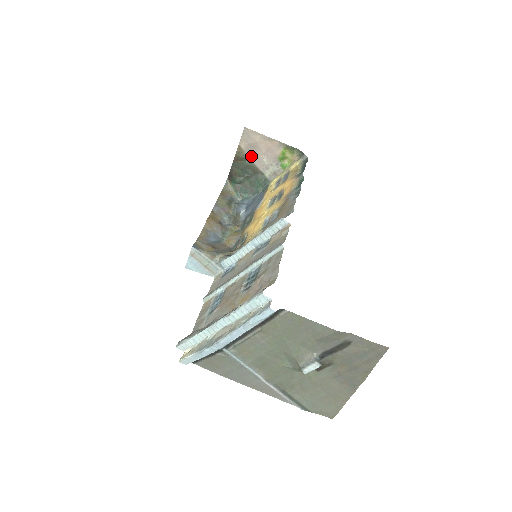
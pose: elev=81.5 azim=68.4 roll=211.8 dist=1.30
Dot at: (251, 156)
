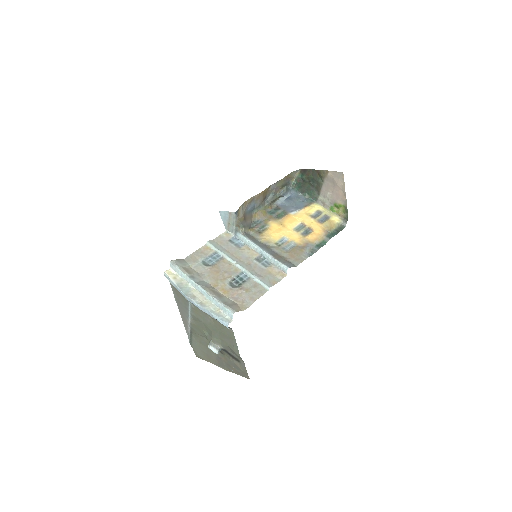
Dot at: (326, 182)
